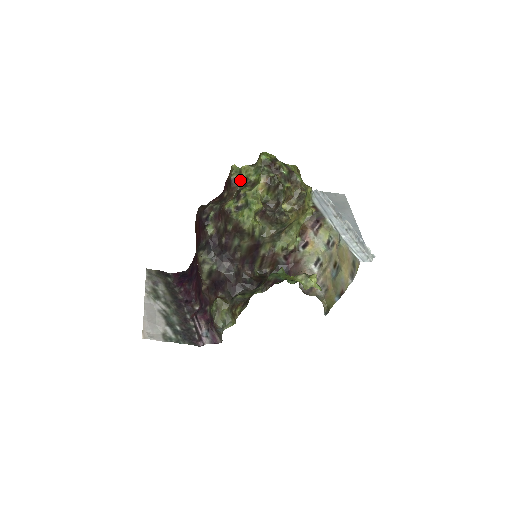
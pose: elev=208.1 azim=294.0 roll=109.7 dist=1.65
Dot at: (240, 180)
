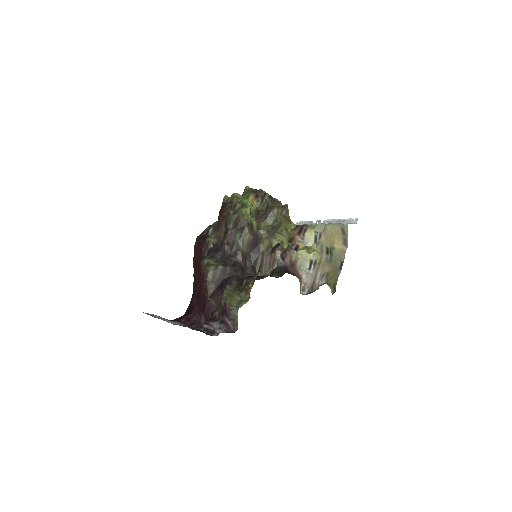
Dot at: (233, 201)
